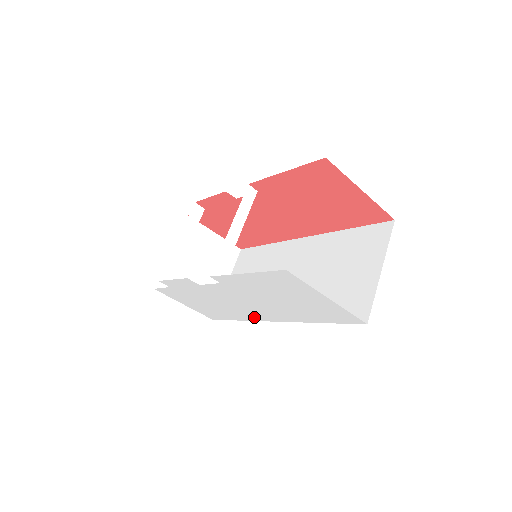
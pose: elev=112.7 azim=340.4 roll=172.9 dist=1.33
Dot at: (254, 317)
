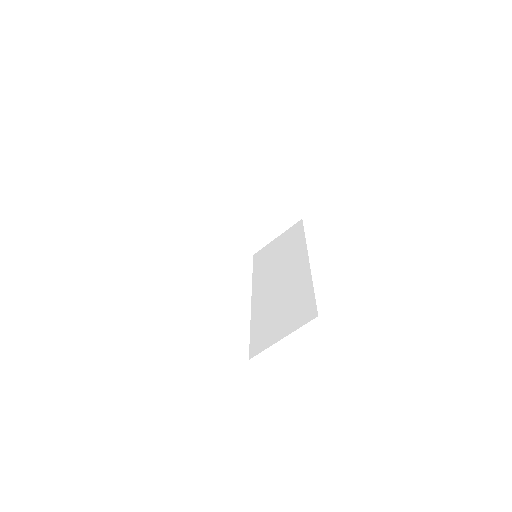
Dot at: occluded
